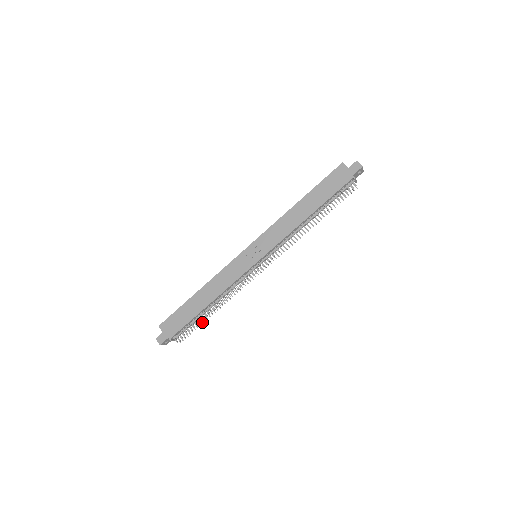
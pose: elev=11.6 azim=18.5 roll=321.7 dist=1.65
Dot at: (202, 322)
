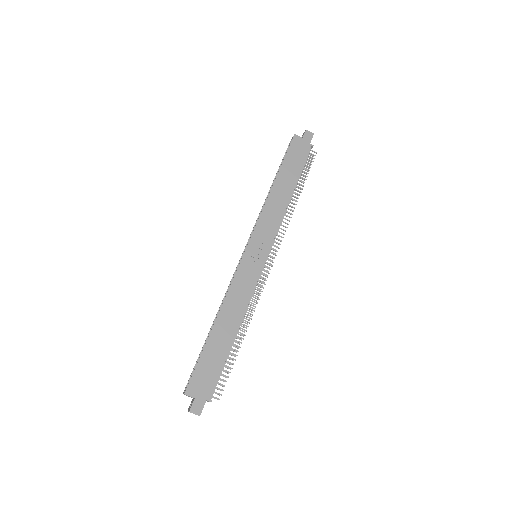
Dot at: occluded
